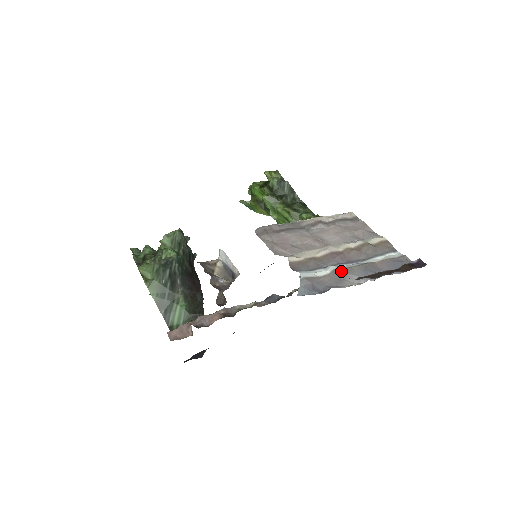
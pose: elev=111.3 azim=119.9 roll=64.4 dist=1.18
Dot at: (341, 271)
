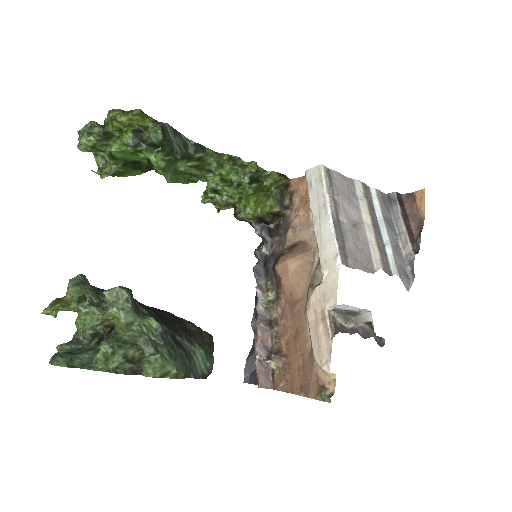
Dot at: (395, 246)
